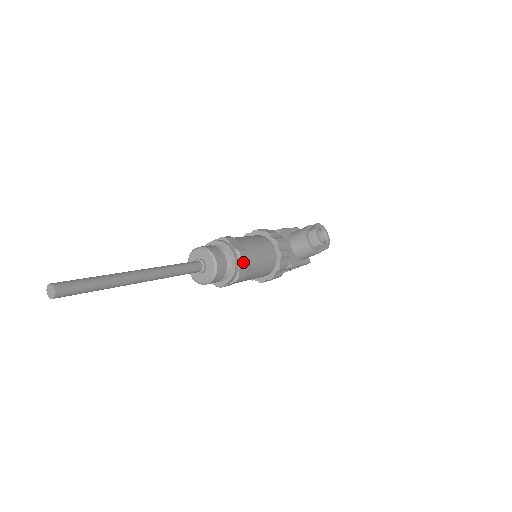
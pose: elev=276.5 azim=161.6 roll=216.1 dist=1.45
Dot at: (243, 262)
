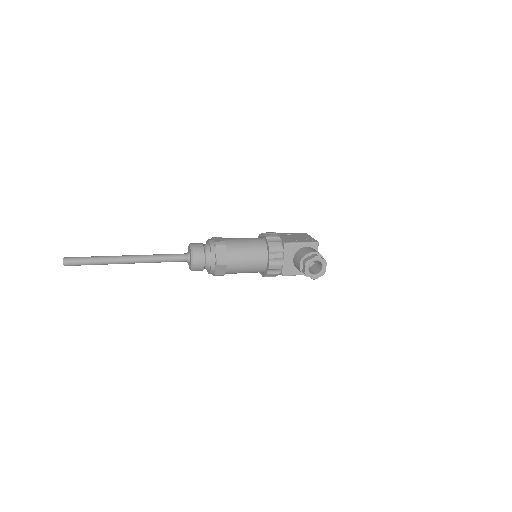
Dot at: (220, 268)
